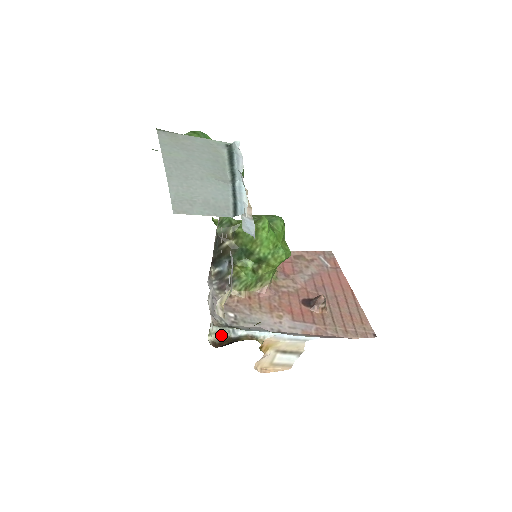
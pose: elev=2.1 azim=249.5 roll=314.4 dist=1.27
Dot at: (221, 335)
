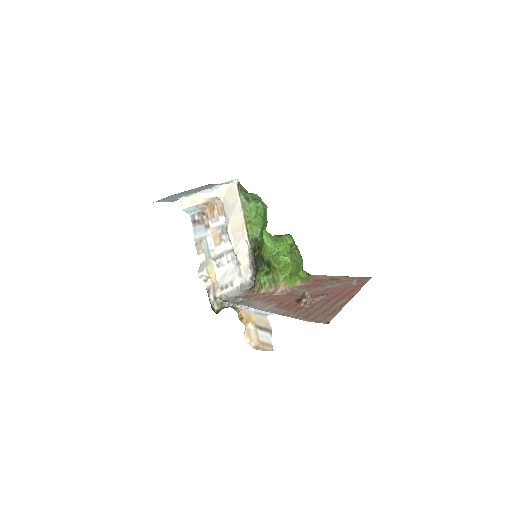
Dot at: (222, 306)
